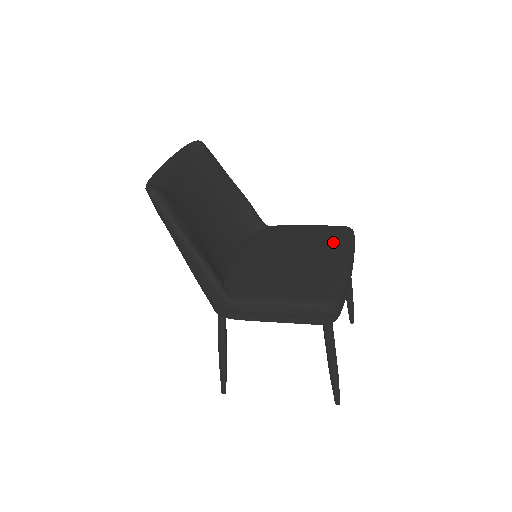
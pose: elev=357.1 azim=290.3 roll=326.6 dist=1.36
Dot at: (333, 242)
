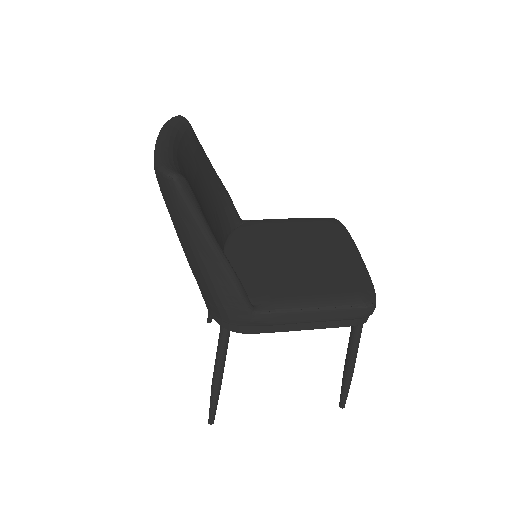
Dot at: (332, 235)
